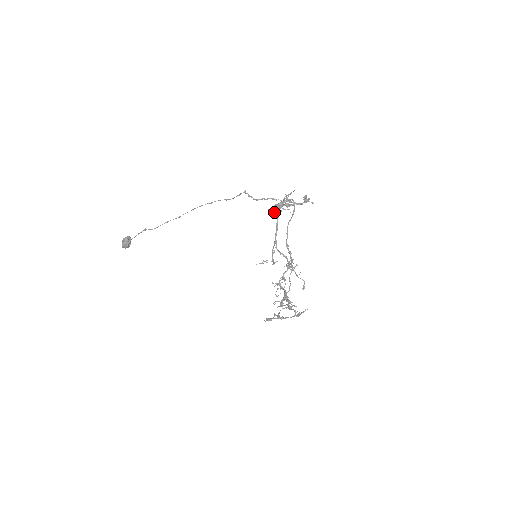
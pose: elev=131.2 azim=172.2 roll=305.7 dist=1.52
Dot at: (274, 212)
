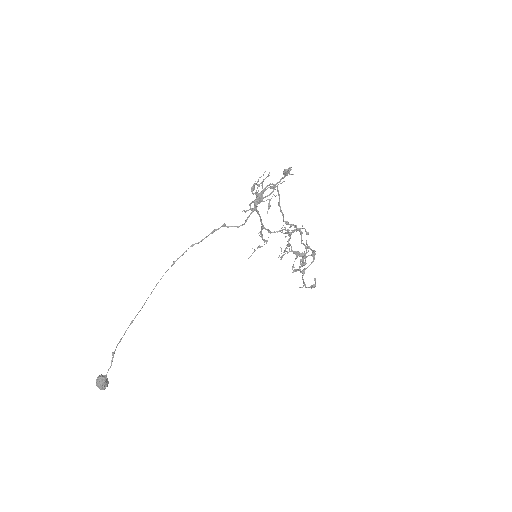
Dot at: (267, 213)
